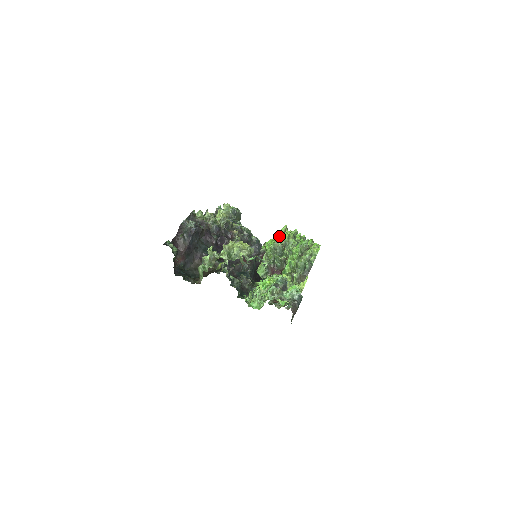
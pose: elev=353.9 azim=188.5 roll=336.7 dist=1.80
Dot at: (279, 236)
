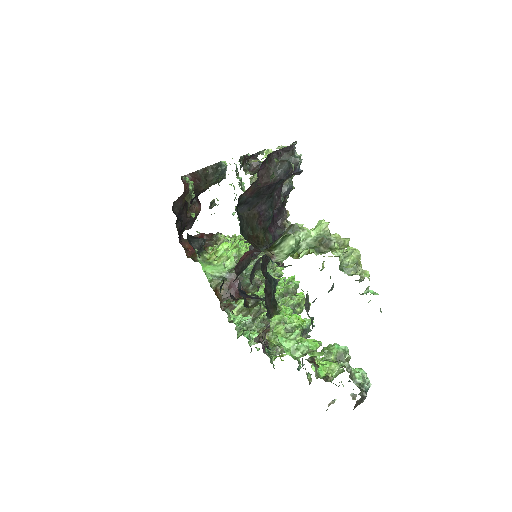
Dot at: occluded
